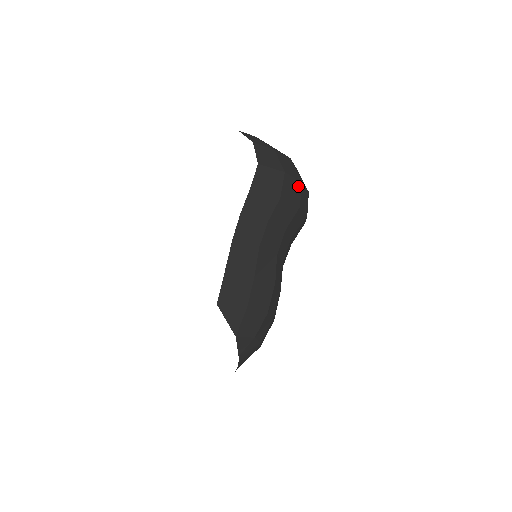
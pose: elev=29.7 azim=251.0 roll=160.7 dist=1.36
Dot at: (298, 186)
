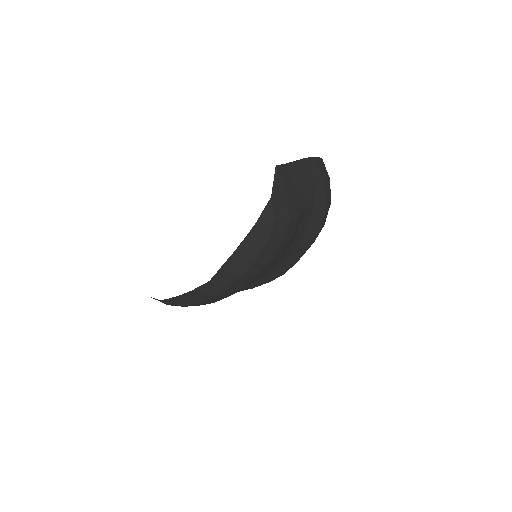
Dot at: (330, 199)
